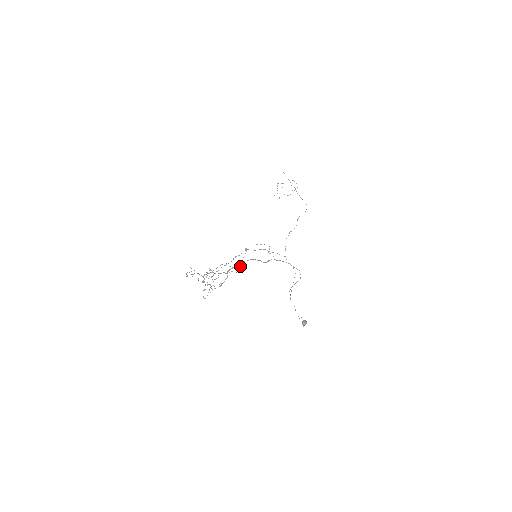
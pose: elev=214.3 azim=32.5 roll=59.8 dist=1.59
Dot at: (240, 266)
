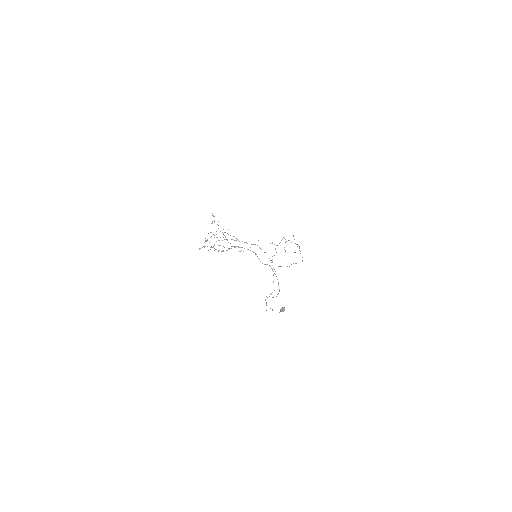
Dot at: occluded
